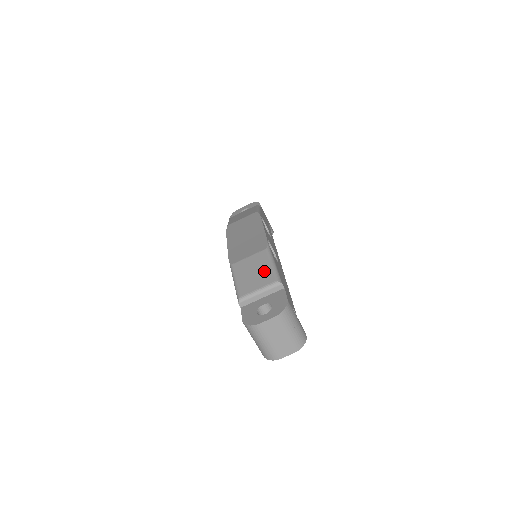
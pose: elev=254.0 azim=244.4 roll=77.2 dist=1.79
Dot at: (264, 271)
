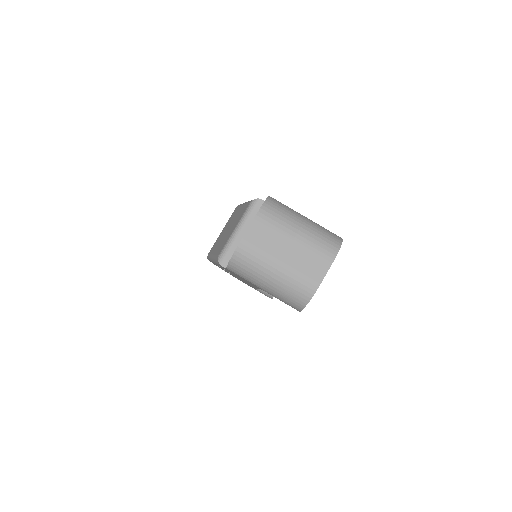
Dot at: (237, 215)
